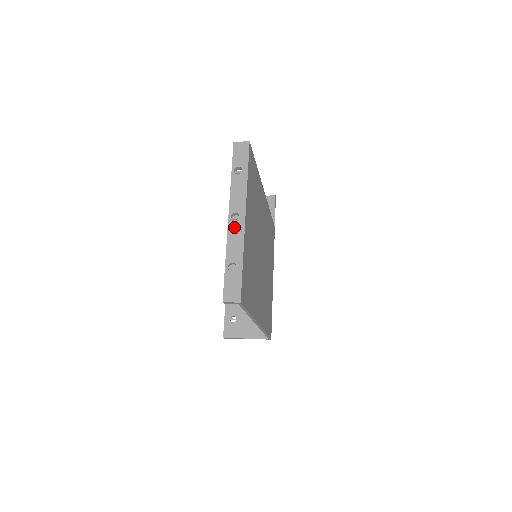
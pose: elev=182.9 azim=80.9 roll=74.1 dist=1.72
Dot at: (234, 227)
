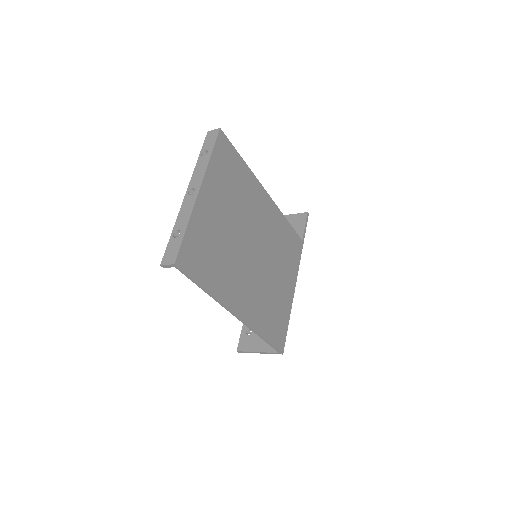
Dot at: (188, 200)
